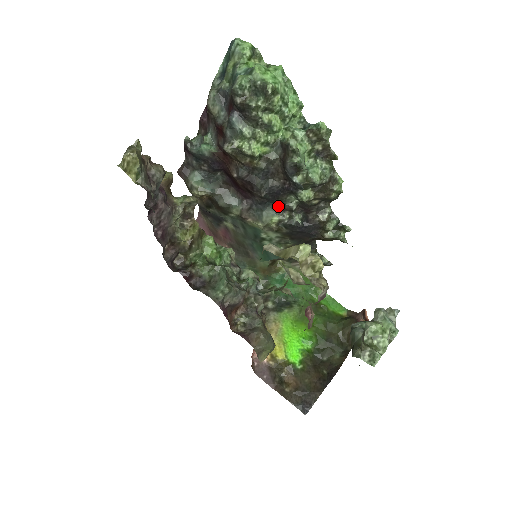
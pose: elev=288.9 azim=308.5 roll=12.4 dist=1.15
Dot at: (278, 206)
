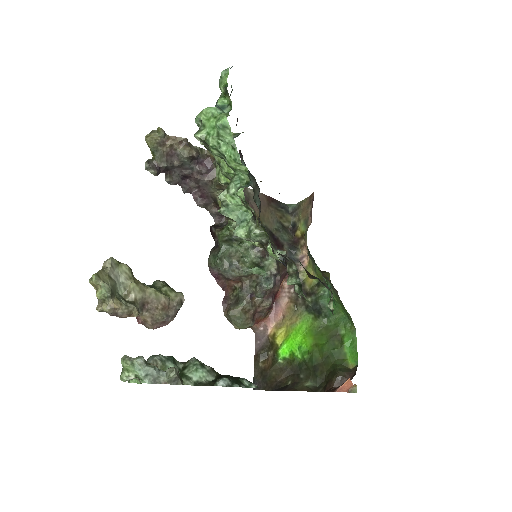
Dot at: (266, 231)
